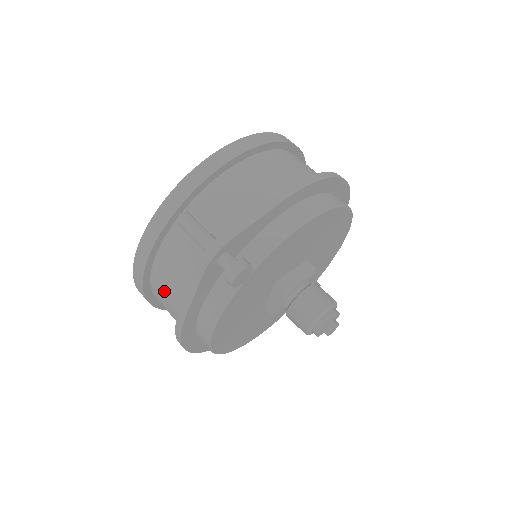
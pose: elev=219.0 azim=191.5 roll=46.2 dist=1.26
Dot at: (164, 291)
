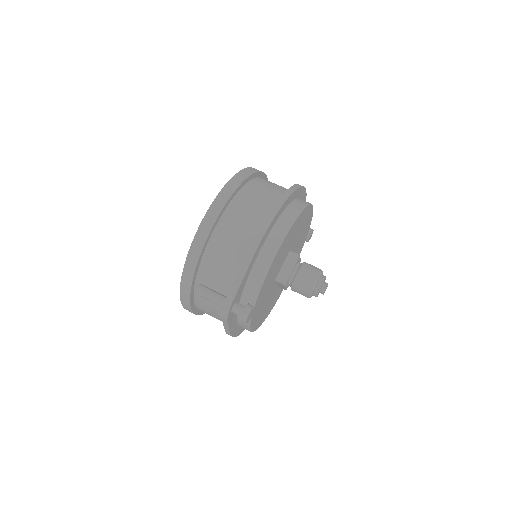
Dot at: occluded
